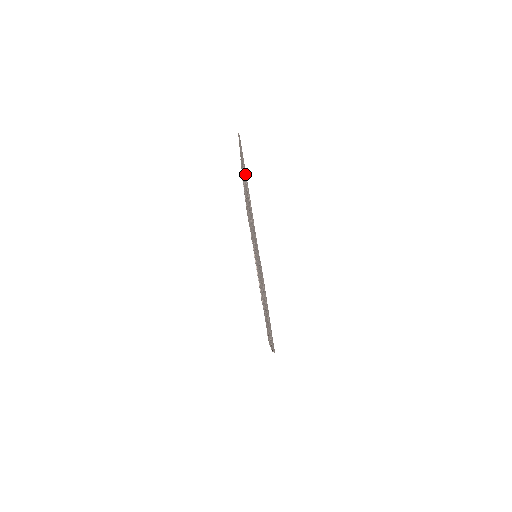
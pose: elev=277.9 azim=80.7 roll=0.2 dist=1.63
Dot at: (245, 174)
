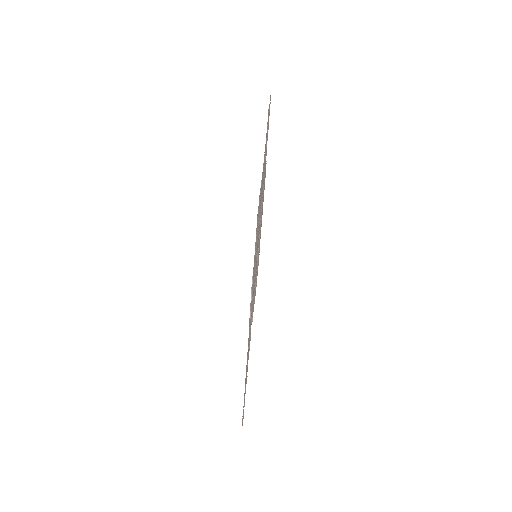
Dot at: (268, 119)
